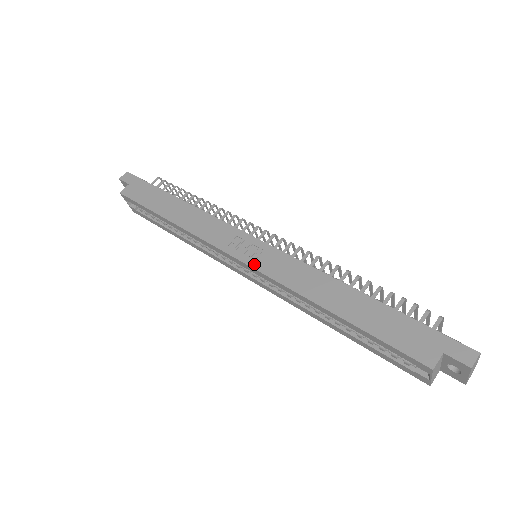
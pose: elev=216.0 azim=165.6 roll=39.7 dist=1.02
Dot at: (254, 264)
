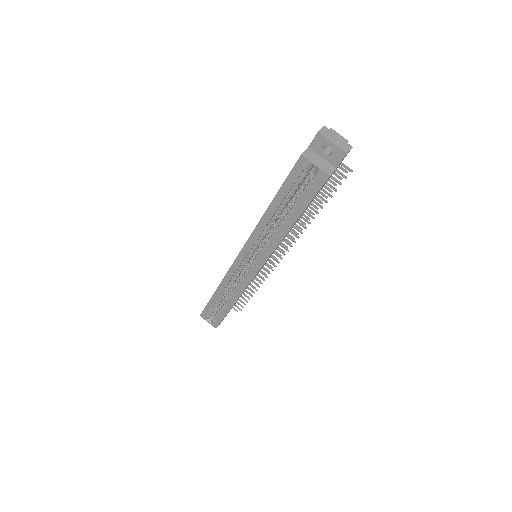
Dot at: (243, 248)
